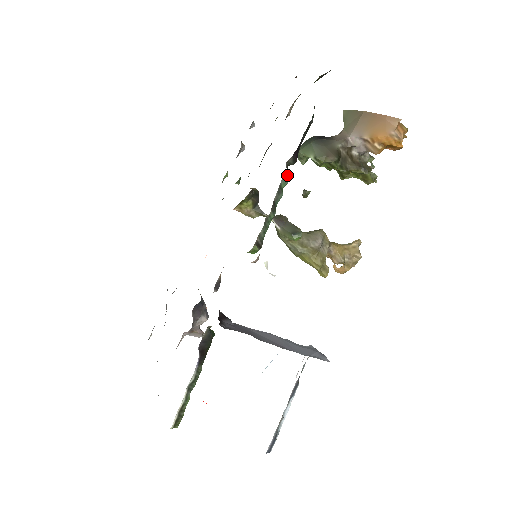
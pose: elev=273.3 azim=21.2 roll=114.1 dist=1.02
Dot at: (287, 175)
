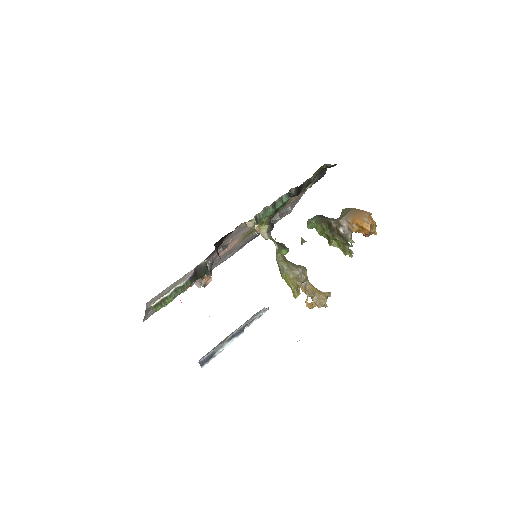
Dot at: (288, 195)
